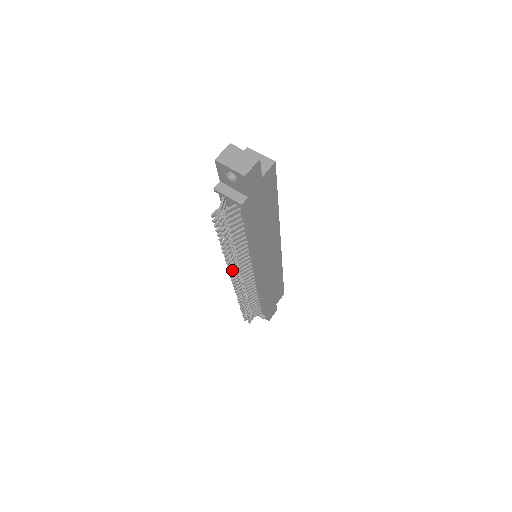
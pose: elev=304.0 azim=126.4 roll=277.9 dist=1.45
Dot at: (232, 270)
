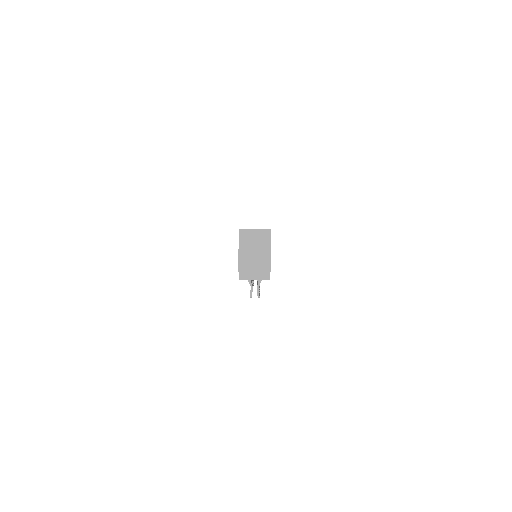
Dot at: occluded
